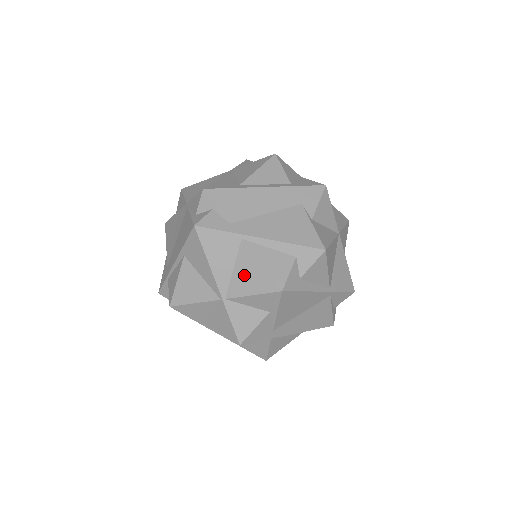
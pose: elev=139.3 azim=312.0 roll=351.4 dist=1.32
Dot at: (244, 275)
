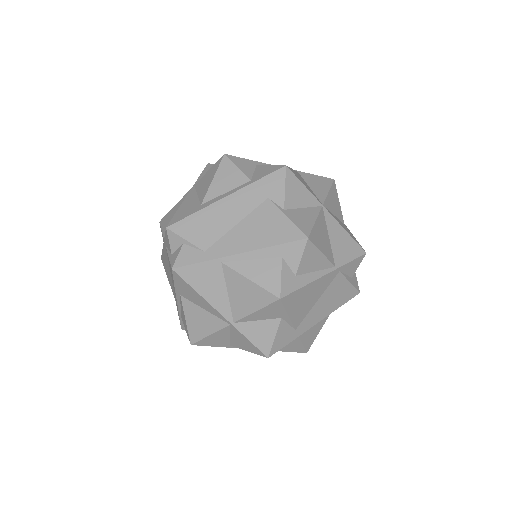
Dot at: (239, 295)
